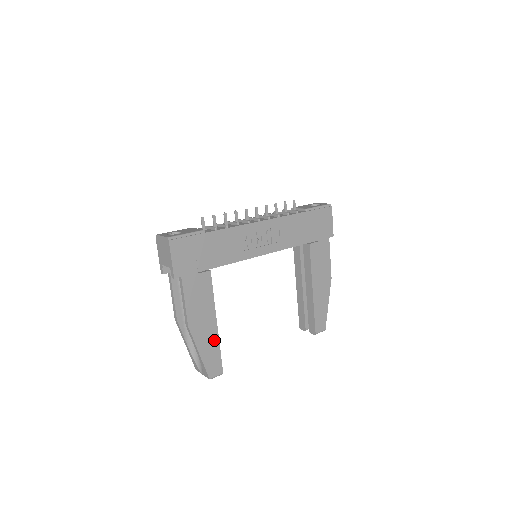
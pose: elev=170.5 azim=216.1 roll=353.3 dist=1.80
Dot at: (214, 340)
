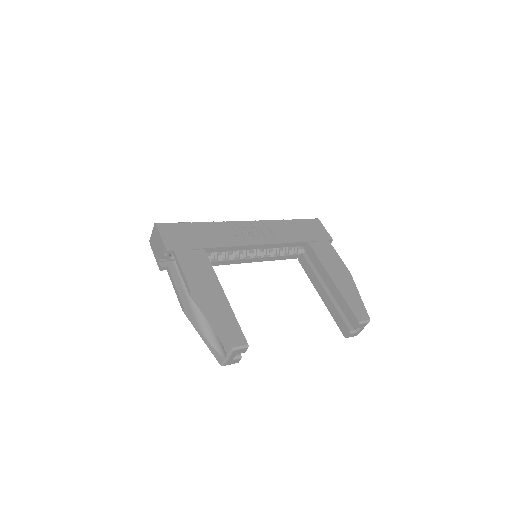
Dot at: (226, 309)
